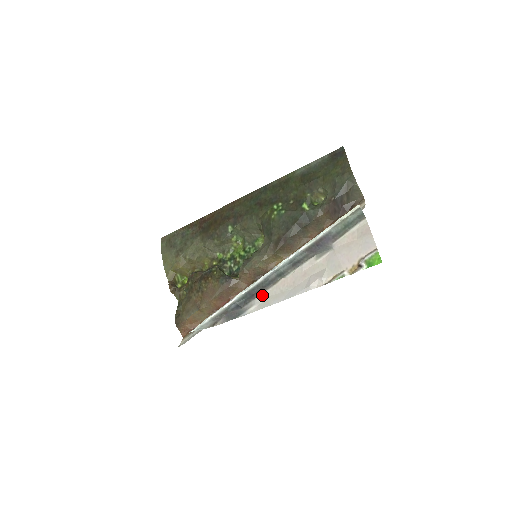
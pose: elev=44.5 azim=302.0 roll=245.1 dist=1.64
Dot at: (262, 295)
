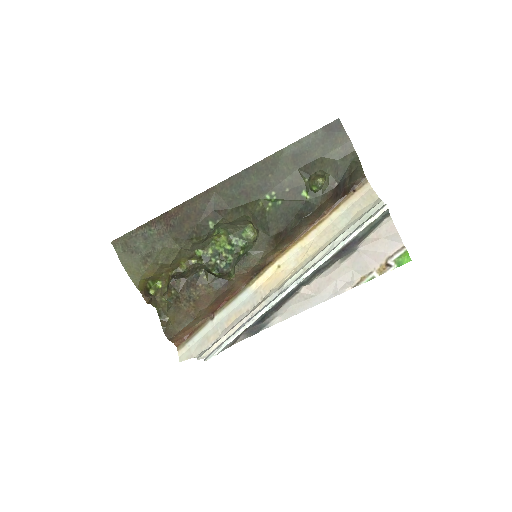
Dot at: (285, 306)
